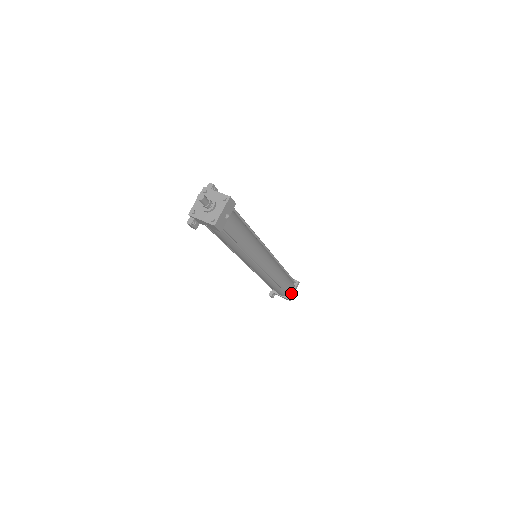
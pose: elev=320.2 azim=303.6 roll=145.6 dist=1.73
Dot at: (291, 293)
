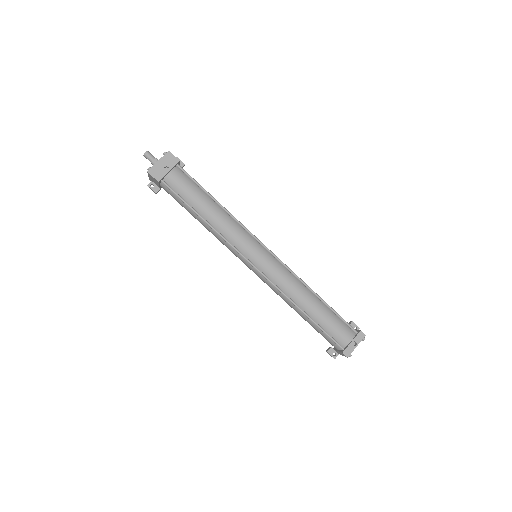
Dot at: (348, 345)
